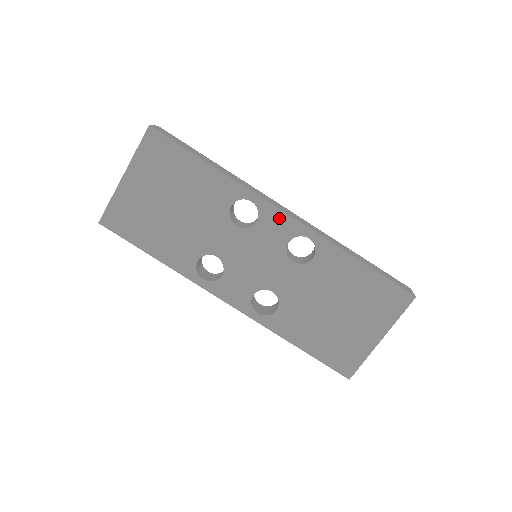
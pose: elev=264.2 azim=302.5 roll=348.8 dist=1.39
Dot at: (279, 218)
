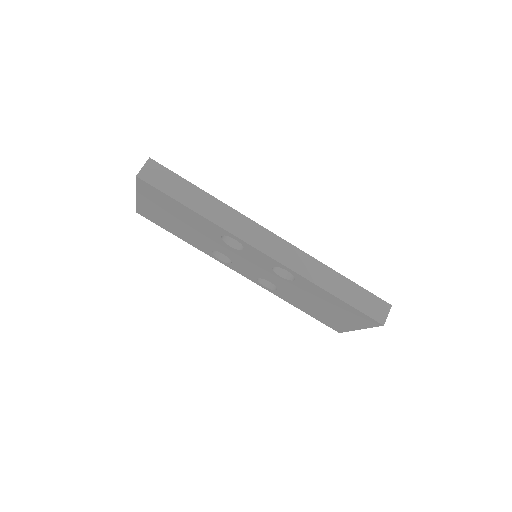
Dot at: (260, 254)
